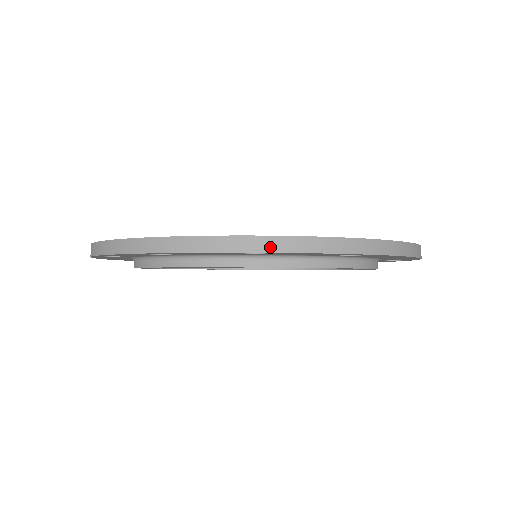
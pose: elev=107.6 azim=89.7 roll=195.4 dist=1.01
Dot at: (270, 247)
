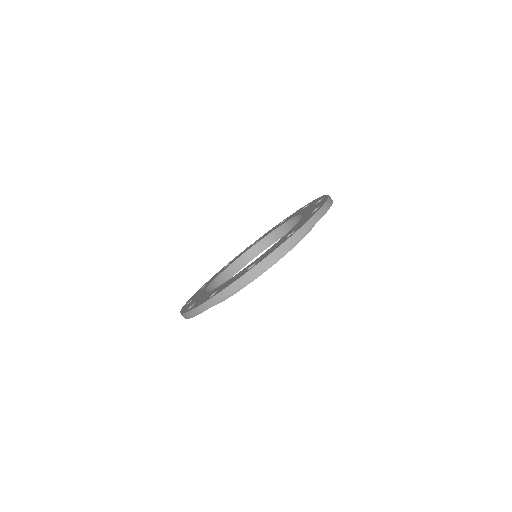
Dot at: (304, 232)
